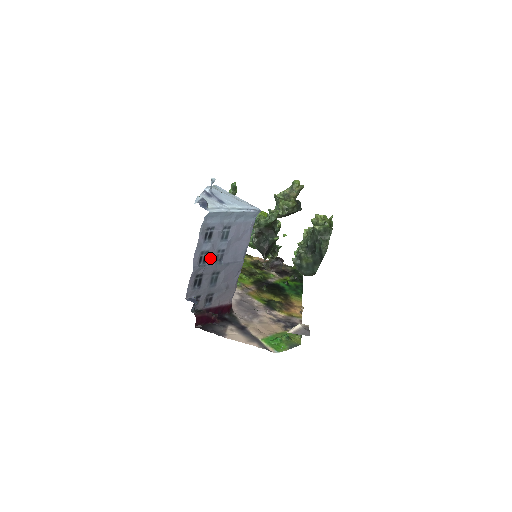
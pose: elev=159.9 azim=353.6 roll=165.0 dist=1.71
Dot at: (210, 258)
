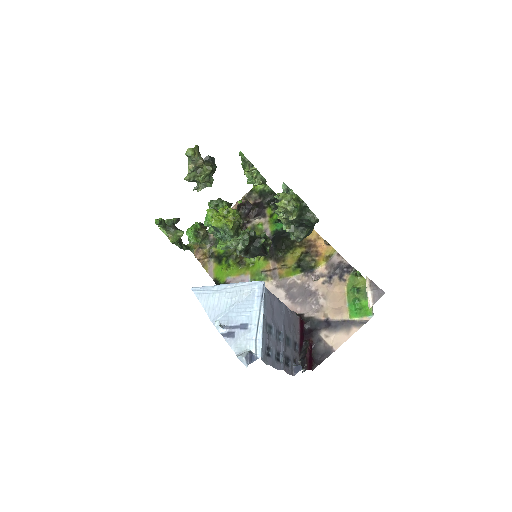
Dot at: (278, 348)
